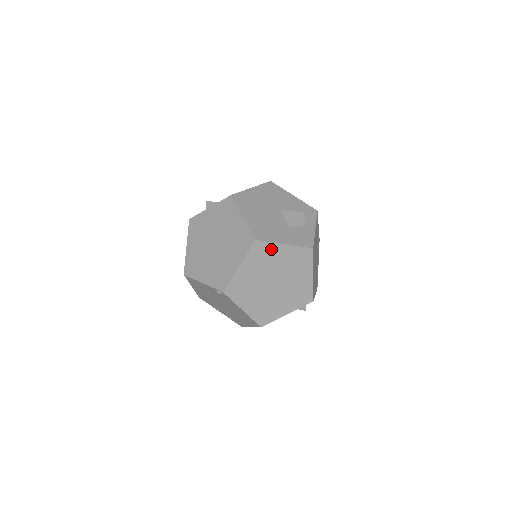
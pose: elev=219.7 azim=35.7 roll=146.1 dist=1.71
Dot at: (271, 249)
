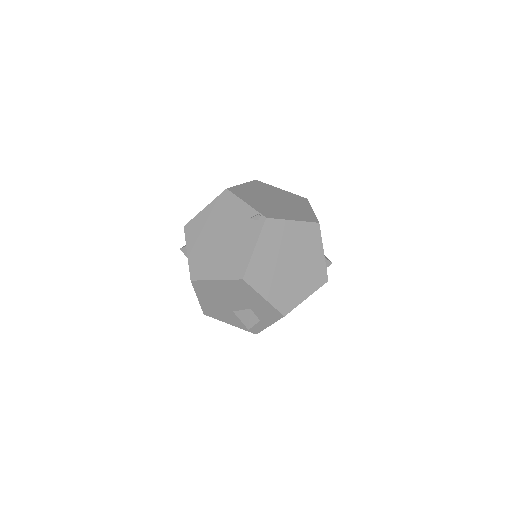
Dot at: (316, 242)
